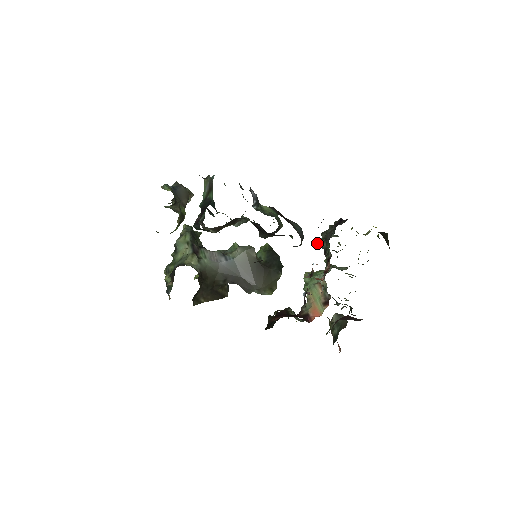
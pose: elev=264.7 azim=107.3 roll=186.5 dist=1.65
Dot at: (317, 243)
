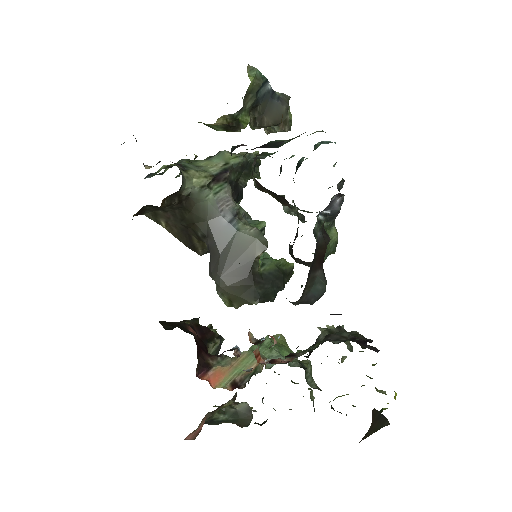
Dot at: occluded
